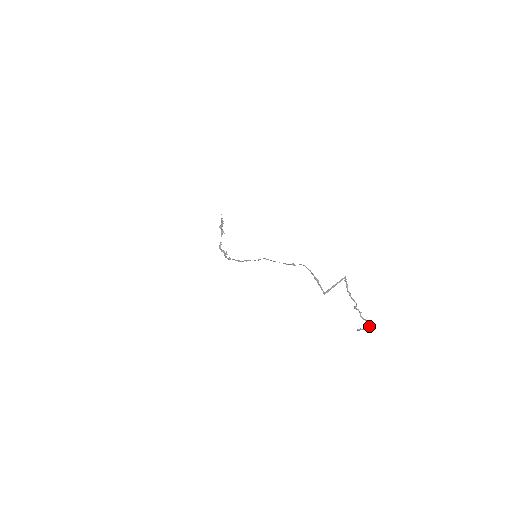
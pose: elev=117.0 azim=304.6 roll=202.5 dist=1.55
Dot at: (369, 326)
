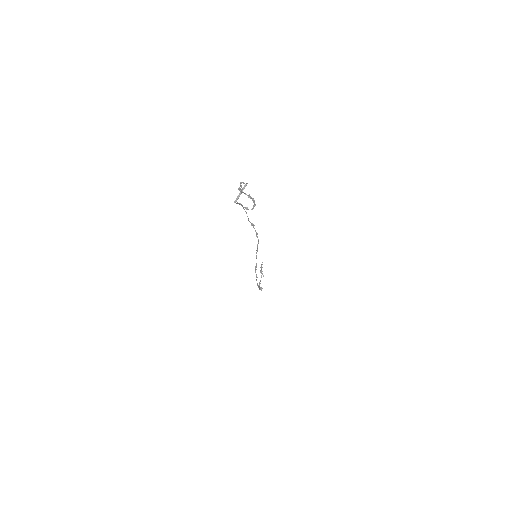
Dot at: (253, 202)
